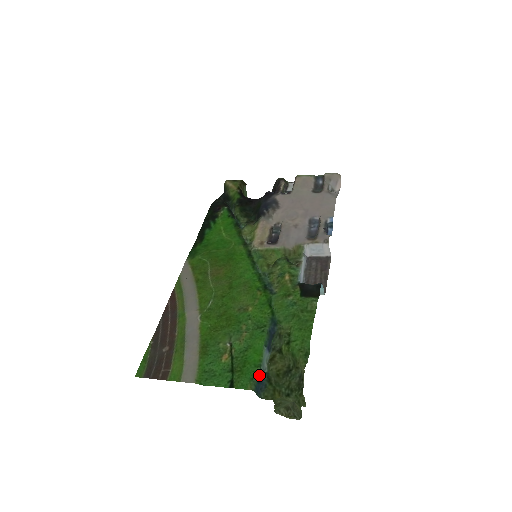
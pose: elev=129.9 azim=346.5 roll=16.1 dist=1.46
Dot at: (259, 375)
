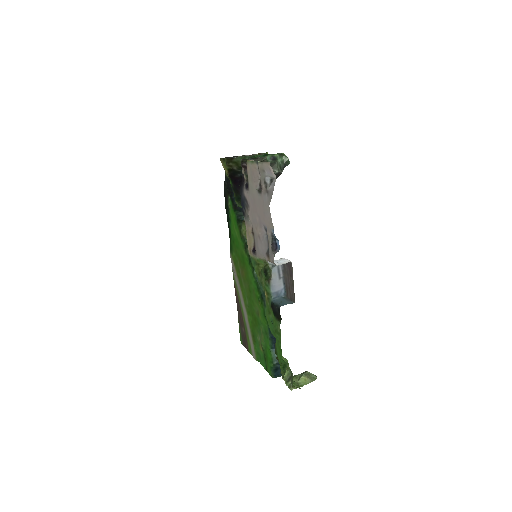
Dot at: (274, 368)
